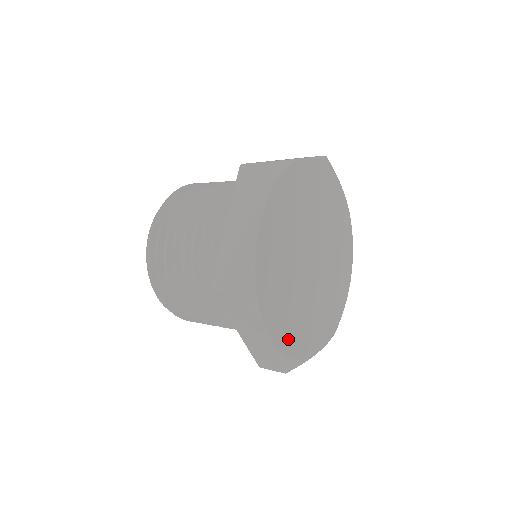
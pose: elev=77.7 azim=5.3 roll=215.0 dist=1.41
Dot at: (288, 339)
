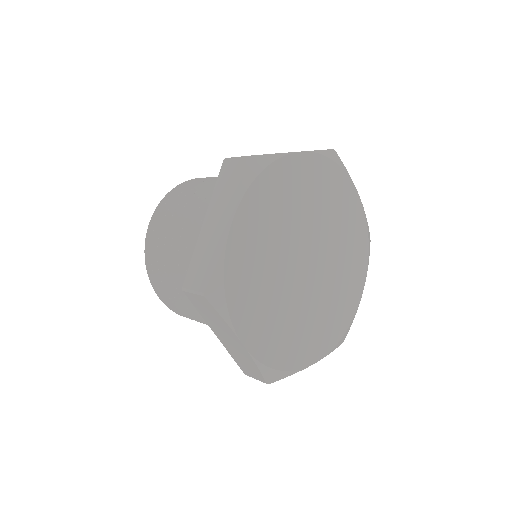
Dot at: (330, 337)
